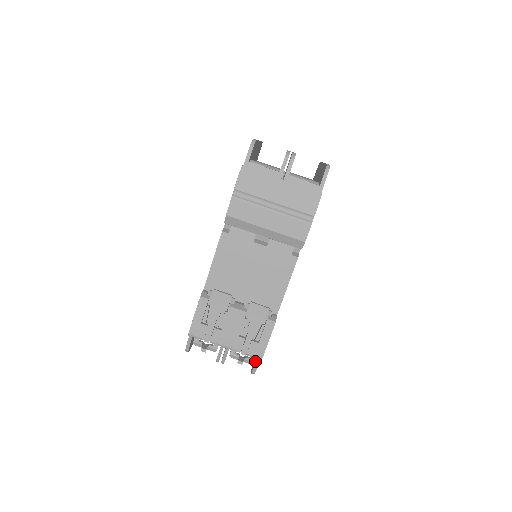
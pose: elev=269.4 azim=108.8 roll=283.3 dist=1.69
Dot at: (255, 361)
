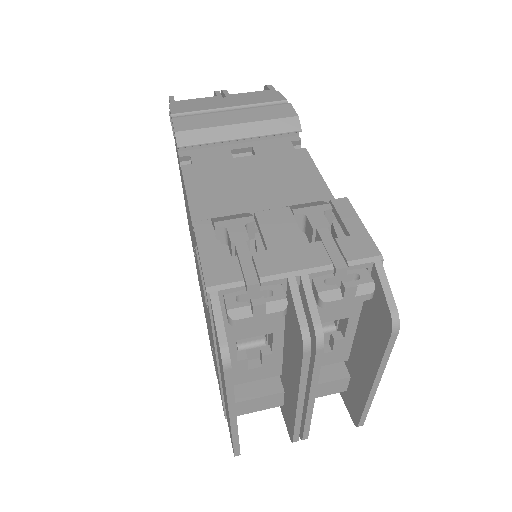
Dot at: (376, 292)
